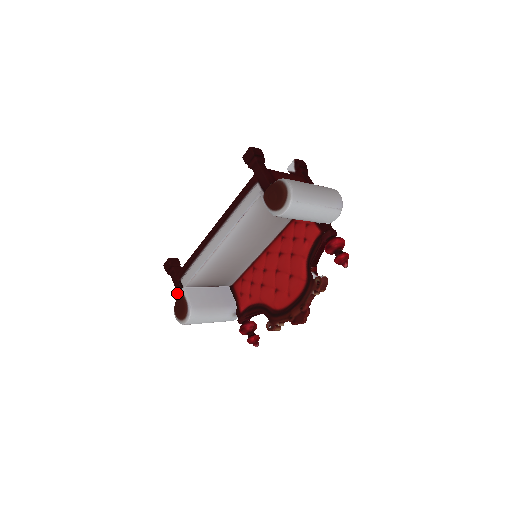
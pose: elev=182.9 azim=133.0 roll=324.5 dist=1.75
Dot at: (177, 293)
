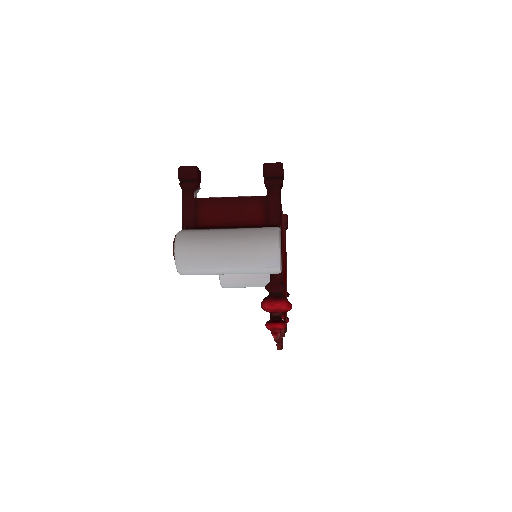
Dot at: occluded
